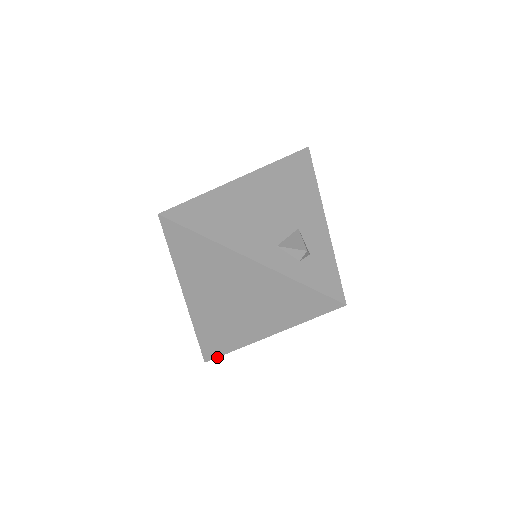
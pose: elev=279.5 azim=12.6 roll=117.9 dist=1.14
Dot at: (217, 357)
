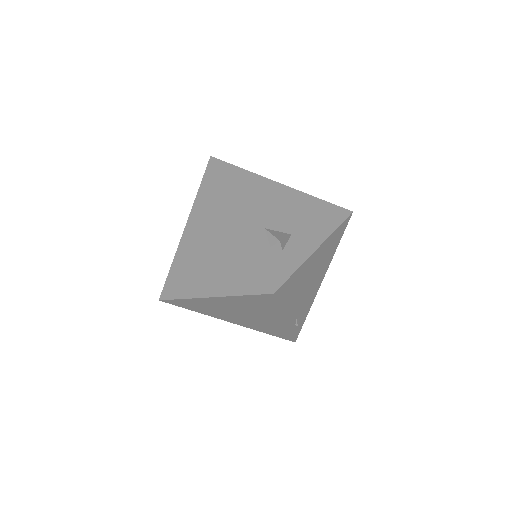
Dot at: (169, 299)
